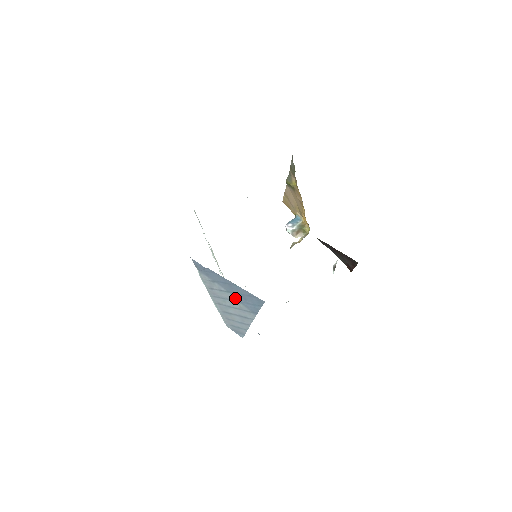
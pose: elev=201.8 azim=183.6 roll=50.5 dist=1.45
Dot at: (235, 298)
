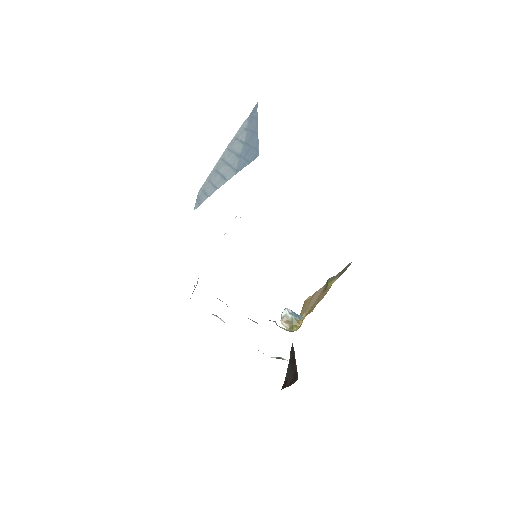
Dot at: (242, 151)
